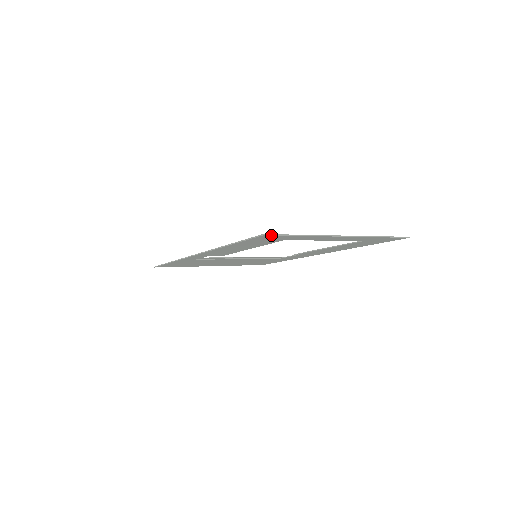
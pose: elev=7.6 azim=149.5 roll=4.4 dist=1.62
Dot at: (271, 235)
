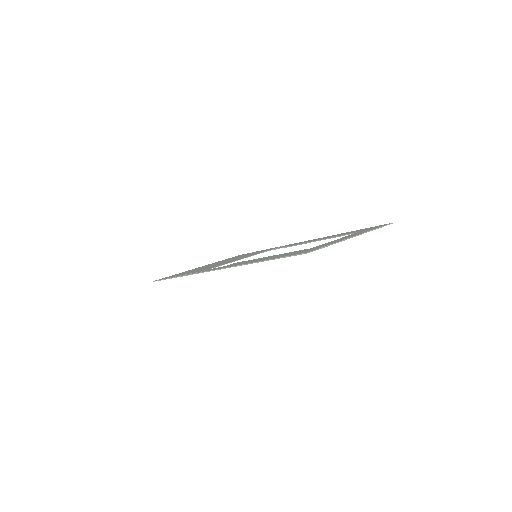
Dot at: (312, 251)
